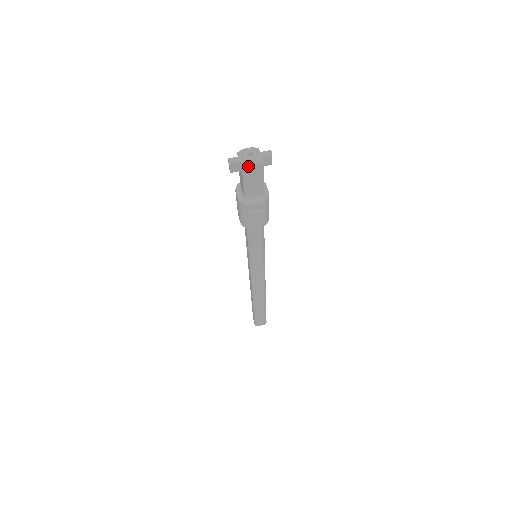
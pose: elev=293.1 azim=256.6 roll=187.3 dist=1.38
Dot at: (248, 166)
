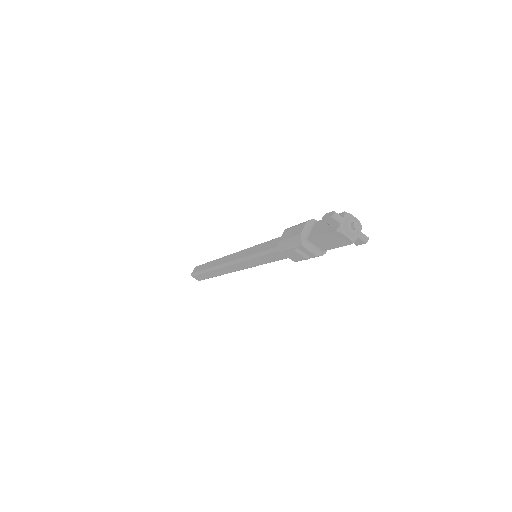
Dot at: (342, 234)
